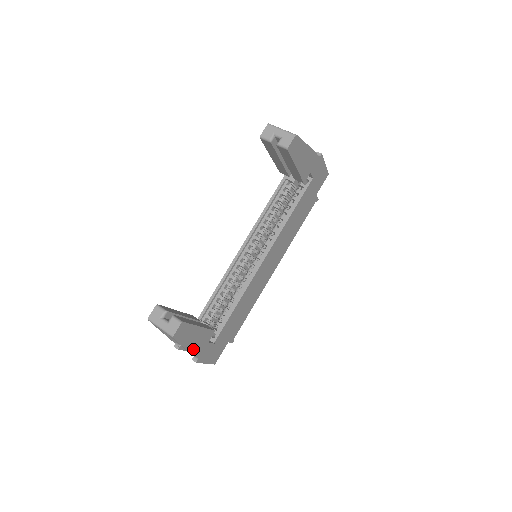
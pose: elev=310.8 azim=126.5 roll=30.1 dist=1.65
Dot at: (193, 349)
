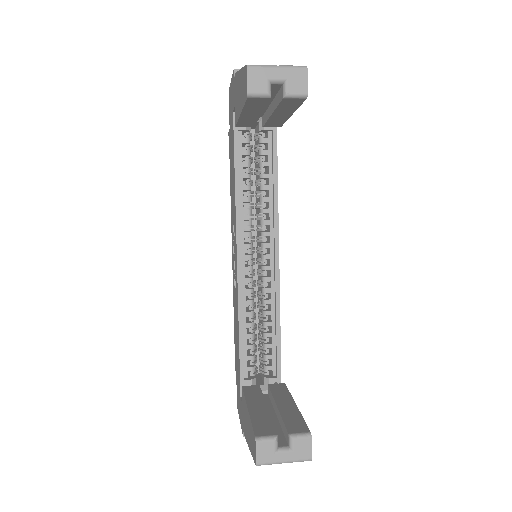
Dot at: occluded
